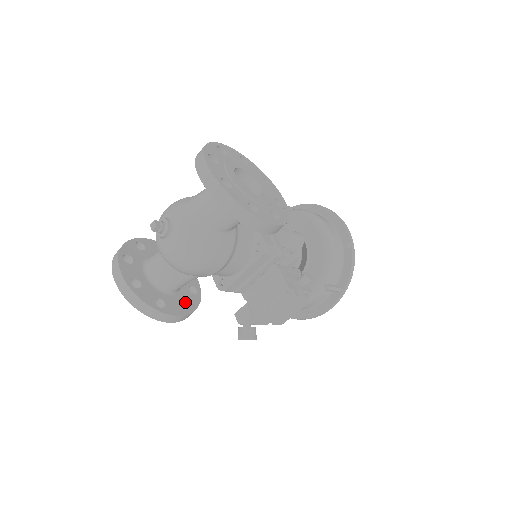
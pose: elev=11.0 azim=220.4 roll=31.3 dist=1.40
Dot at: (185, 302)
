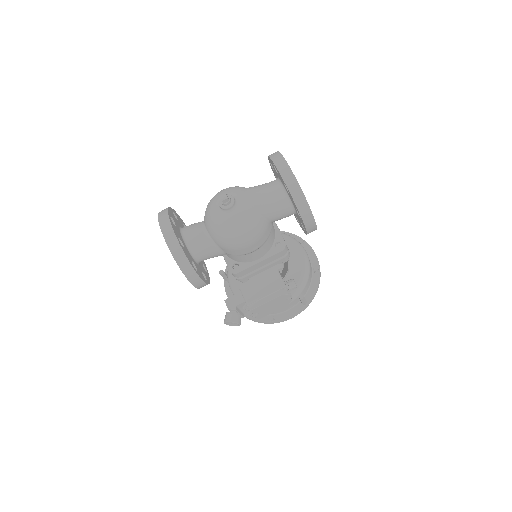
Dot at: (203, 274)
